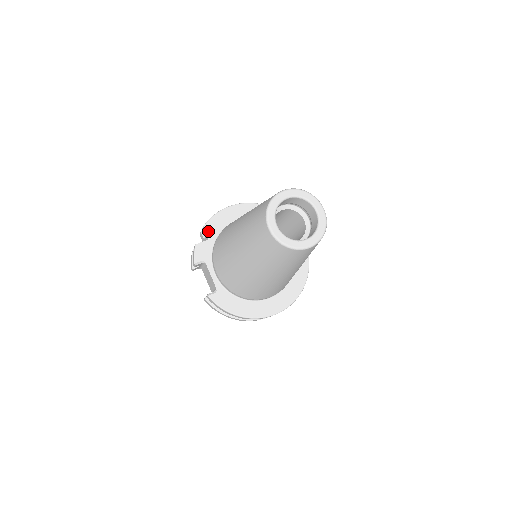
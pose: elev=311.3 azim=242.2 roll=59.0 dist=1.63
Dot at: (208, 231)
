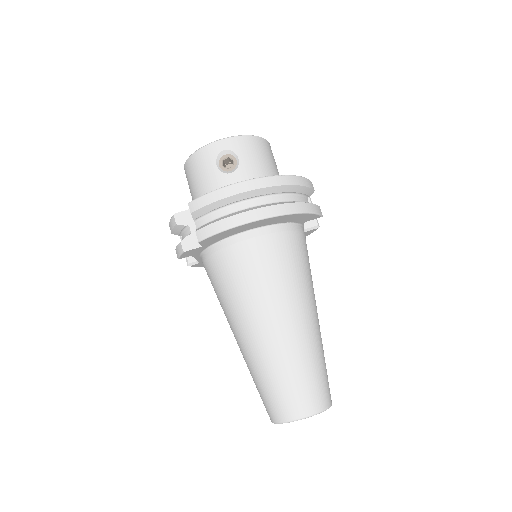
Dot at: (204, 243)
